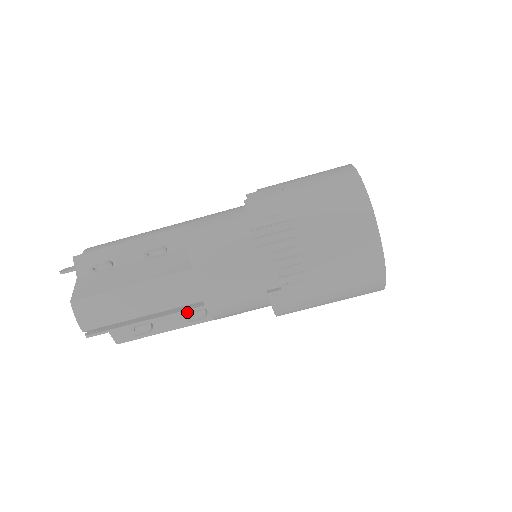
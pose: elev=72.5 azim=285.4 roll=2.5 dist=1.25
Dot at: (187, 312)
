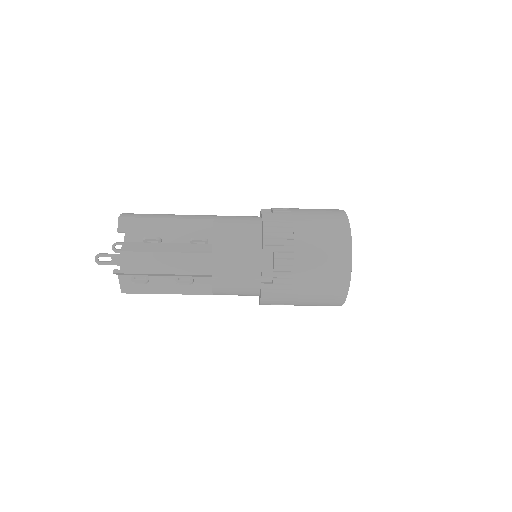
Dot at: occluded
